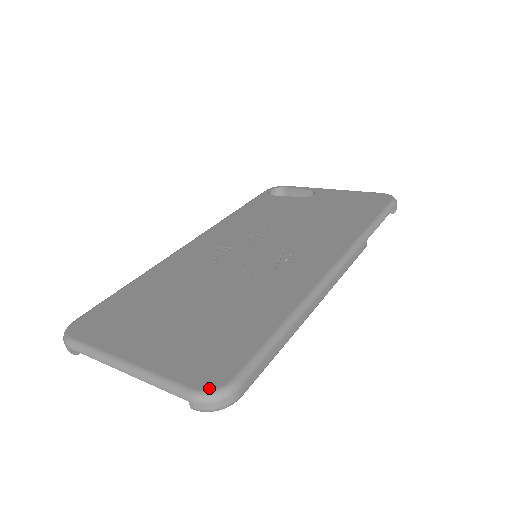
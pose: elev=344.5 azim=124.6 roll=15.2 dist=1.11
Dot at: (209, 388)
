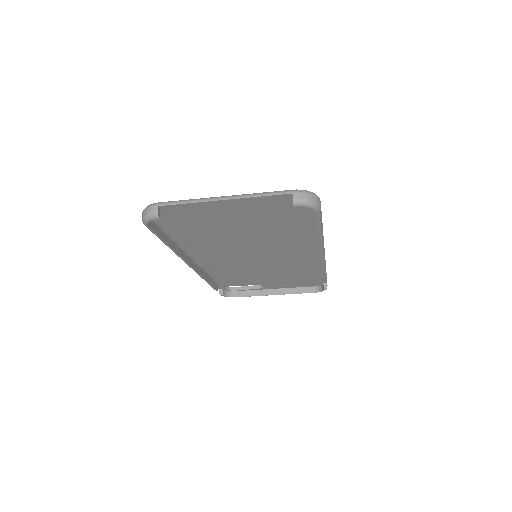
Dot at: occluded
